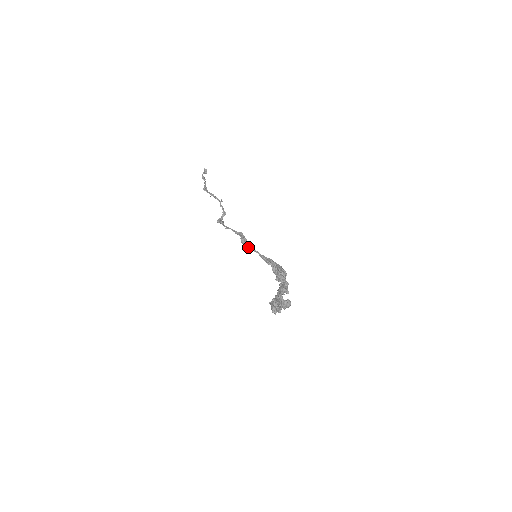
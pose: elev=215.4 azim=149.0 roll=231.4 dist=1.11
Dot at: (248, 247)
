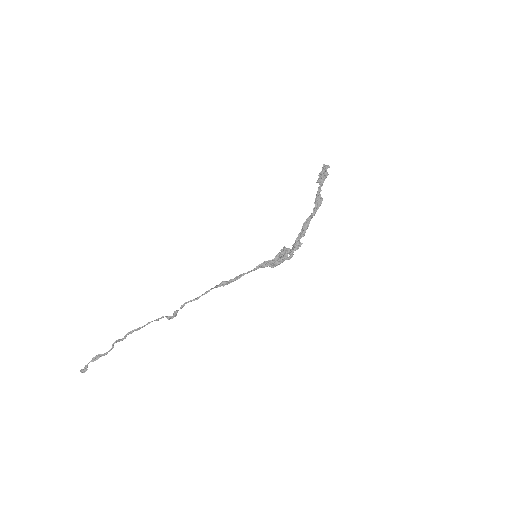
Dot at: (236, 277)
